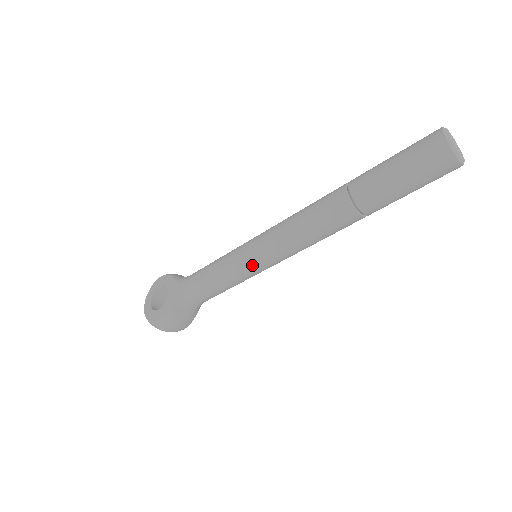
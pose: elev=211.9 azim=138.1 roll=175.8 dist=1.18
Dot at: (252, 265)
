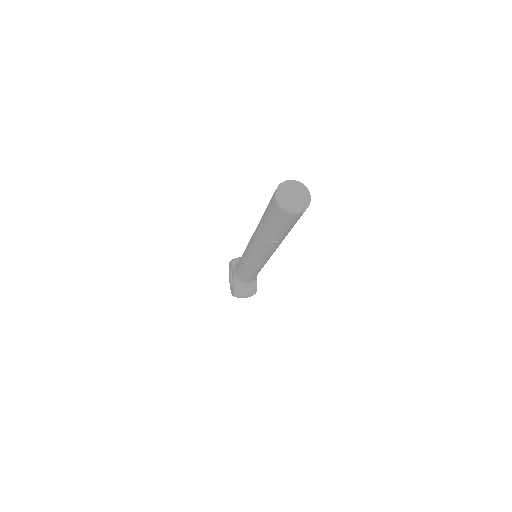
Dot at: (252, 267)
